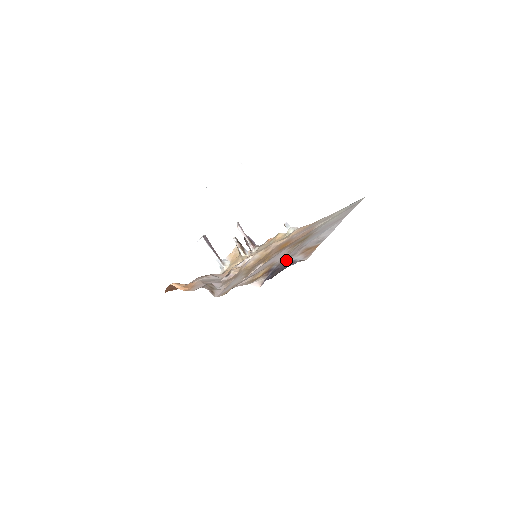
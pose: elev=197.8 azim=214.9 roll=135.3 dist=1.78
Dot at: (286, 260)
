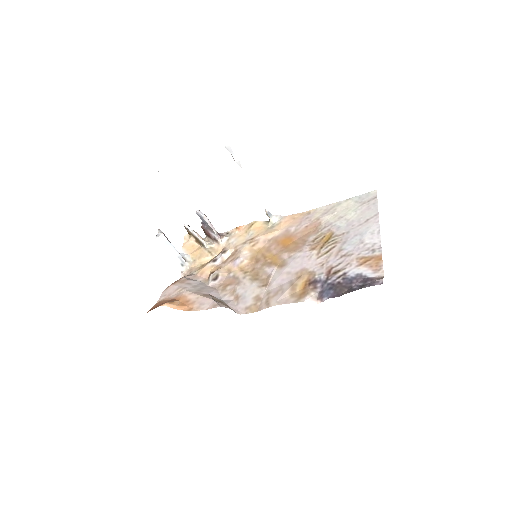
Dot at: (340, 271)
